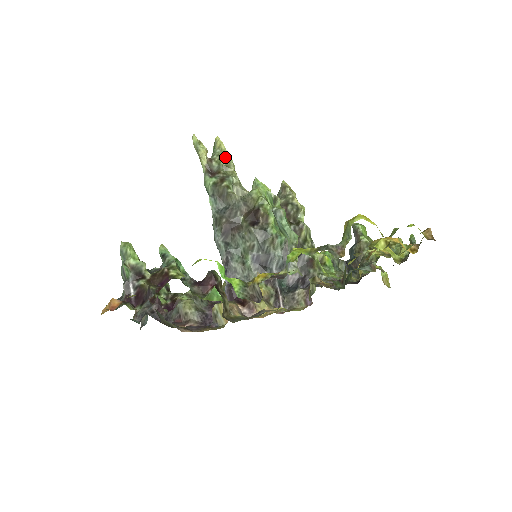
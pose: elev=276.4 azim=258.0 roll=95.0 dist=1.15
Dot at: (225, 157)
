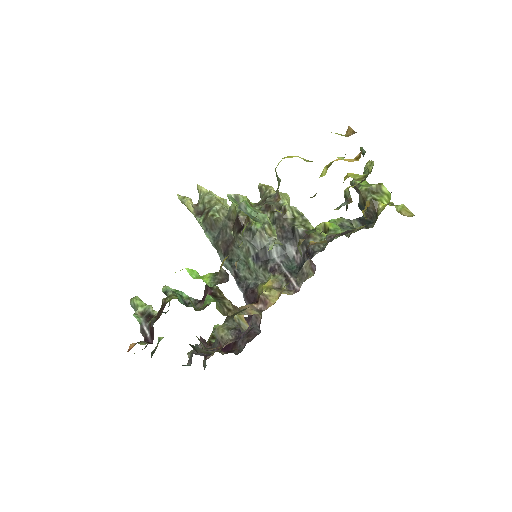
Dot at: (207, 196)
